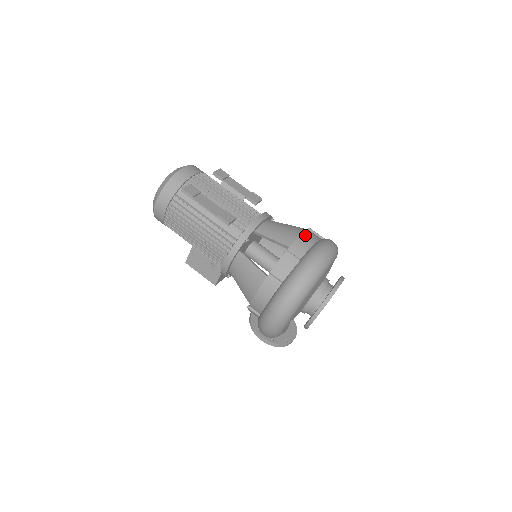
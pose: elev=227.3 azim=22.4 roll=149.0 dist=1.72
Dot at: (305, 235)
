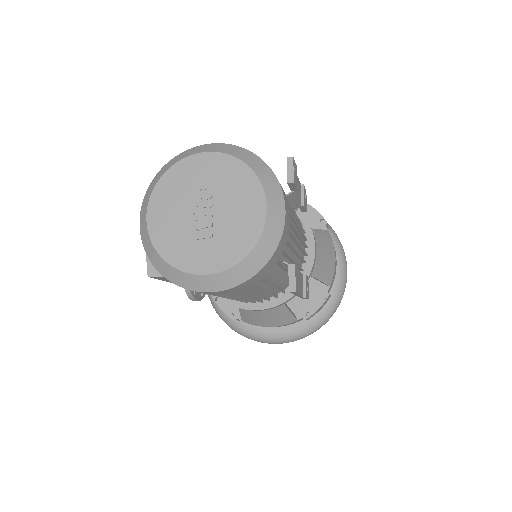
Dot at: occluded
